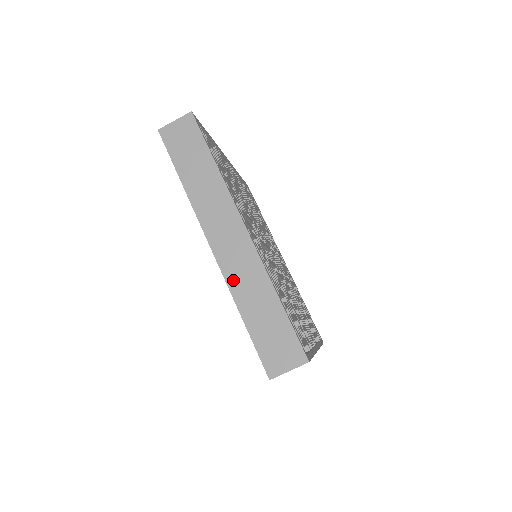
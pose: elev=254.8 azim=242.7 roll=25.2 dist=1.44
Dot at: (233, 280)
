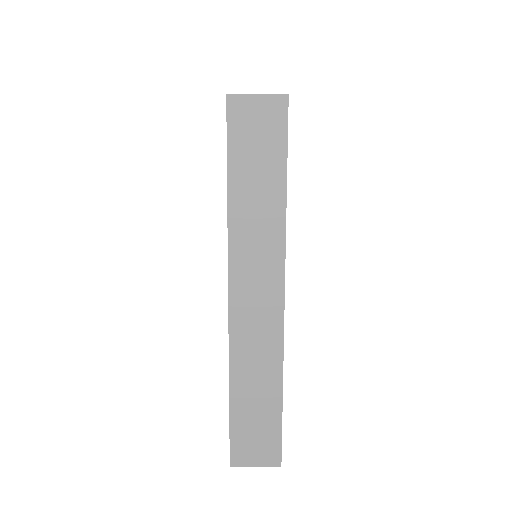
Dot at: (239, 350)
